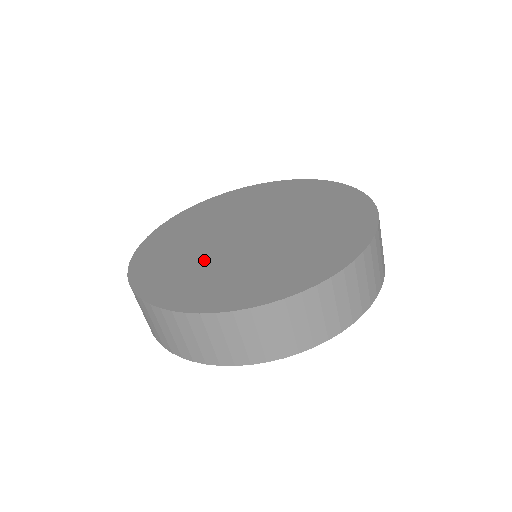
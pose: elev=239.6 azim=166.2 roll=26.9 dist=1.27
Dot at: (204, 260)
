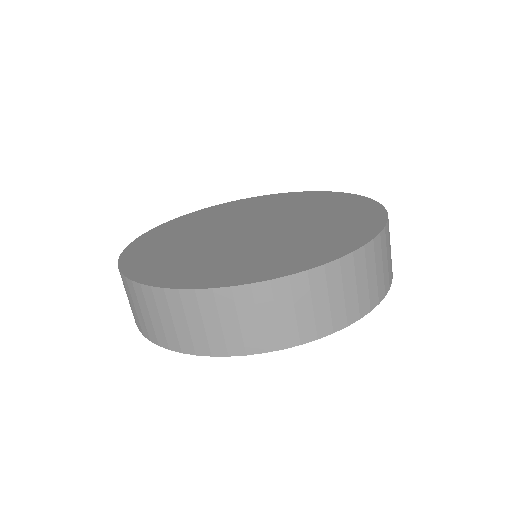
Dot at: (229, 251)
